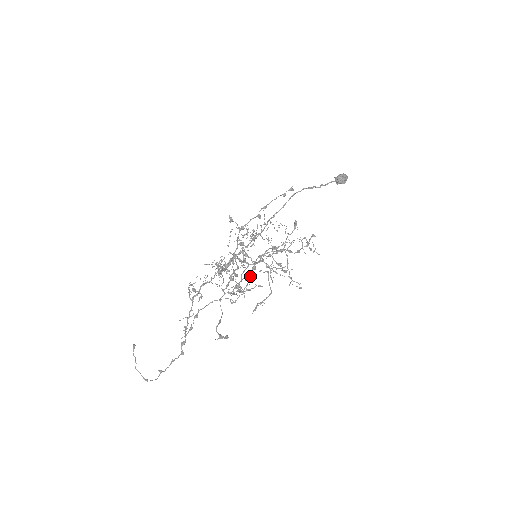
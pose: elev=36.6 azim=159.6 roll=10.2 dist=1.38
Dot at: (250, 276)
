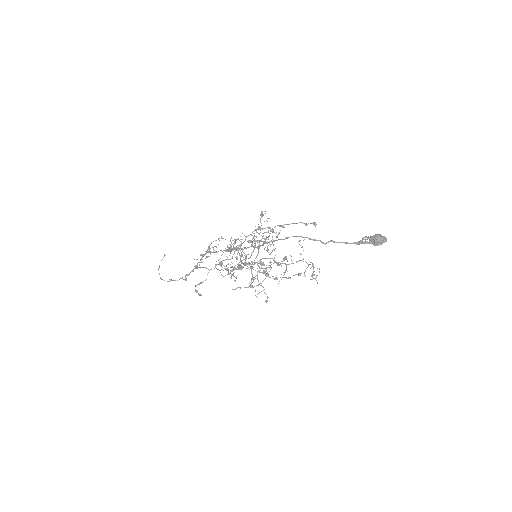
Dot at: (233, 270)
